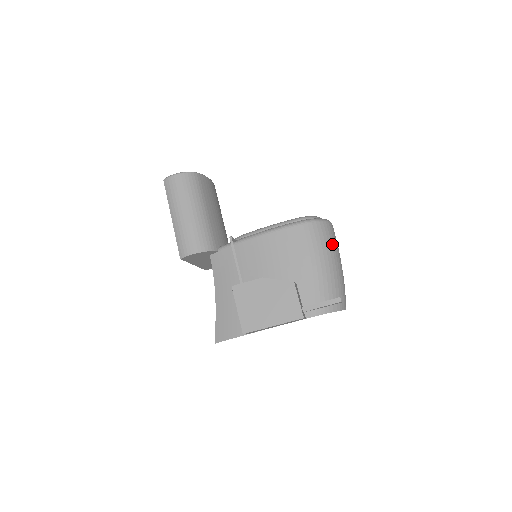
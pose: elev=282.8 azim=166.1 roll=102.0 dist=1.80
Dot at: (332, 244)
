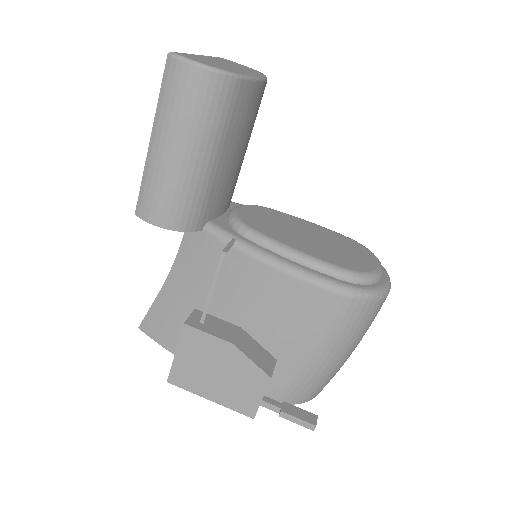
Dot at: (365, 329)
